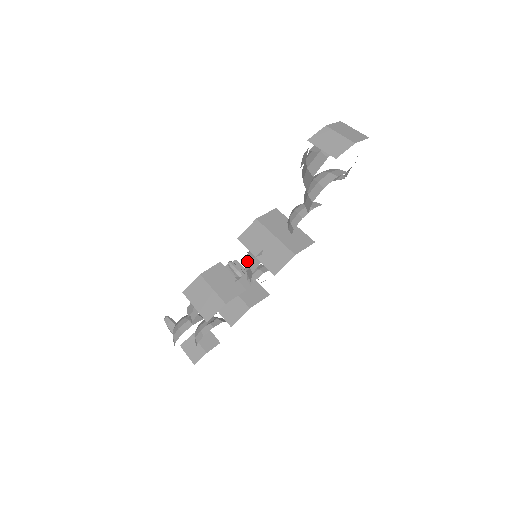
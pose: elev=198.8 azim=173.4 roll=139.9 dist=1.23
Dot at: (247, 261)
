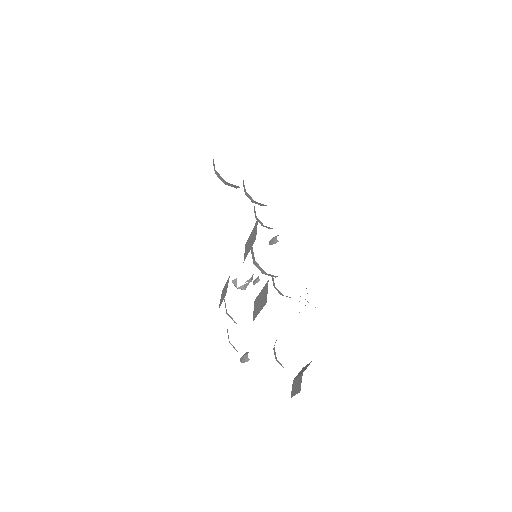
Dot at: occluded
